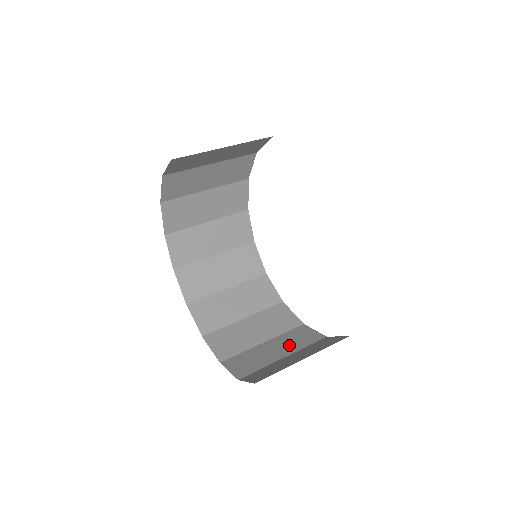
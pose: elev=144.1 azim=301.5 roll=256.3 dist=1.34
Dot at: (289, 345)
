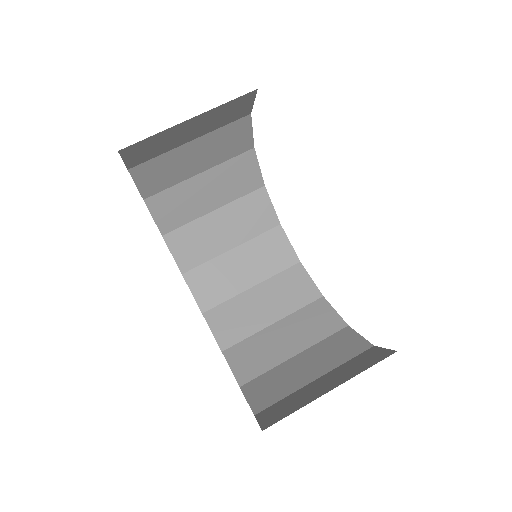
Dot at: (302, 334)
